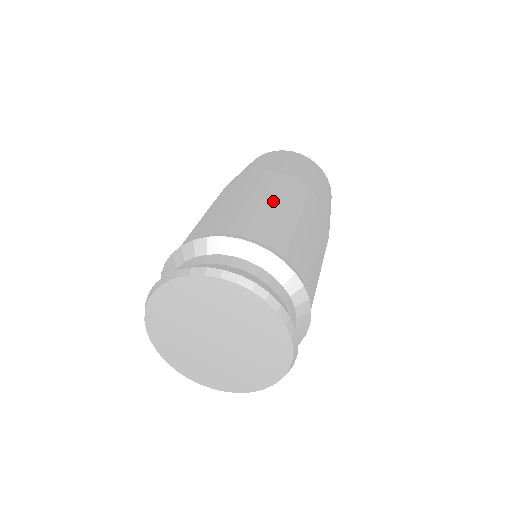
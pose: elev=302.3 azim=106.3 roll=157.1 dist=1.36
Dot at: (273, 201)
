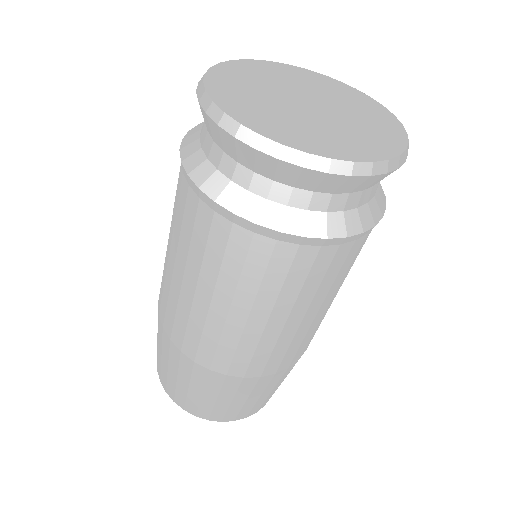
Dot at: occluded
